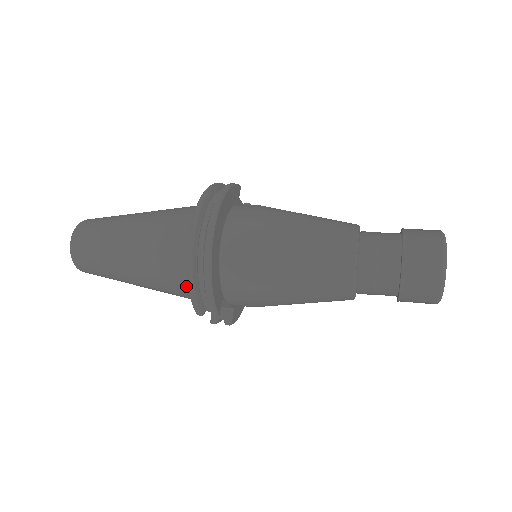
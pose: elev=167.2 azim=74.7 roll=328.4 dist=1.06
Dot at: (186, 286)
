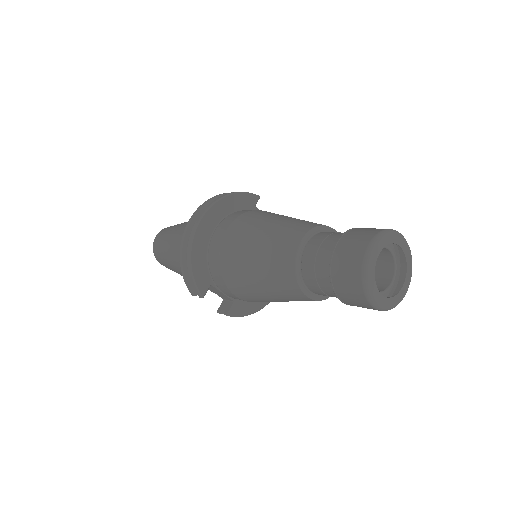
Dot at: occluded
